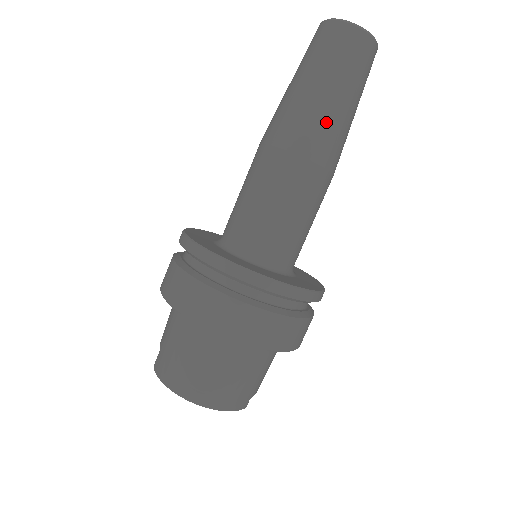
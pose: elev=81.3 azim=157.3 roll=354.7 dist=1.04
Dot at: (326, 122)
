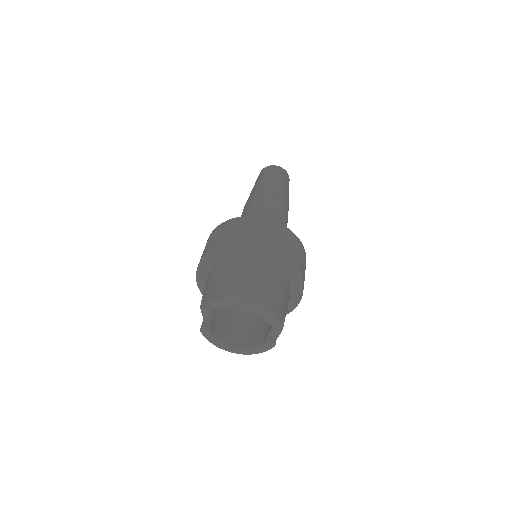
Dot at: (278, 189)
